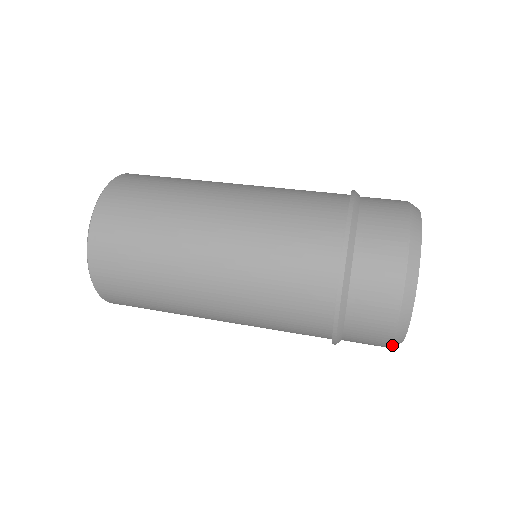
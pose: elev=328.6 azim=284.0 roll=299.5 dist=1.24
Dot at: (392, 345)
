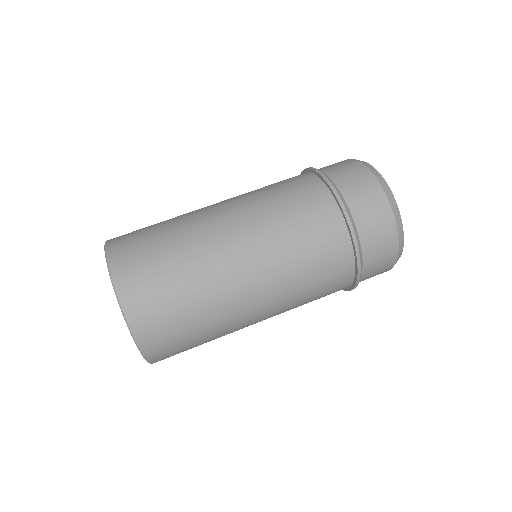
Dot at: occluded
